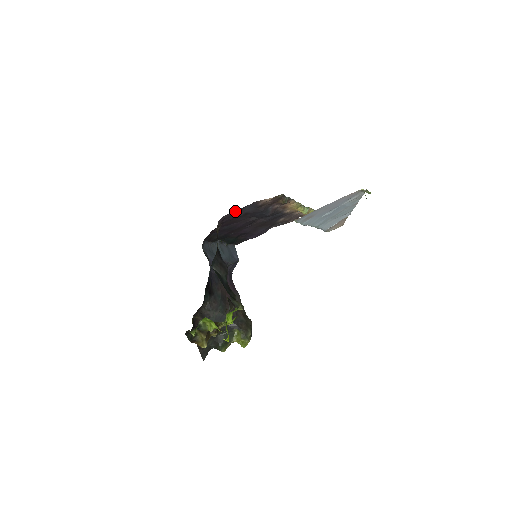
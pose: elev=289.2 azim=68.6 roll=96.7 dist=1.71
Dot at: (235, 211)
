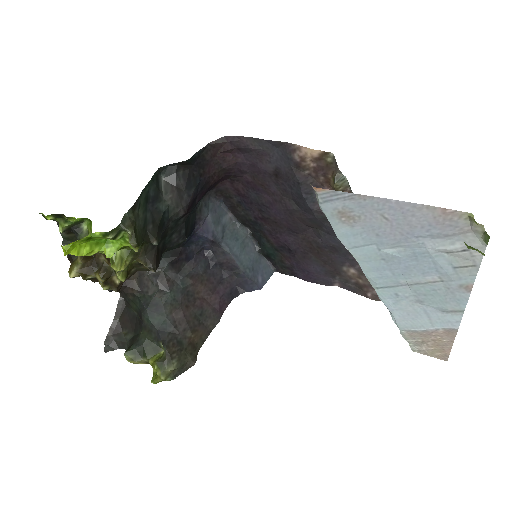
Dot at: (255, 142)
